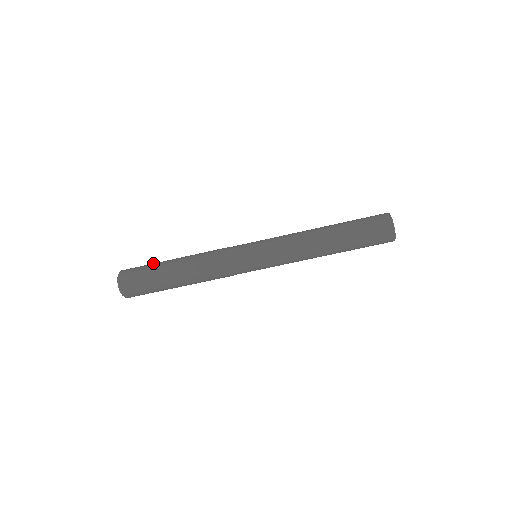
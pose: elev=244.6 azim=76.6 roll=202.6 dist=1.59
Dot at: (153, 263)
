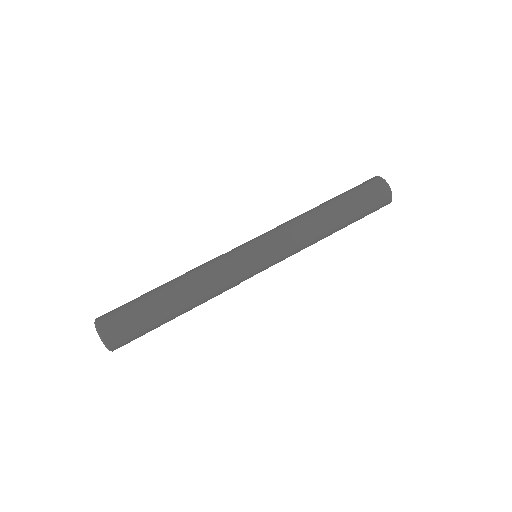
Dot at: (136, 298)
